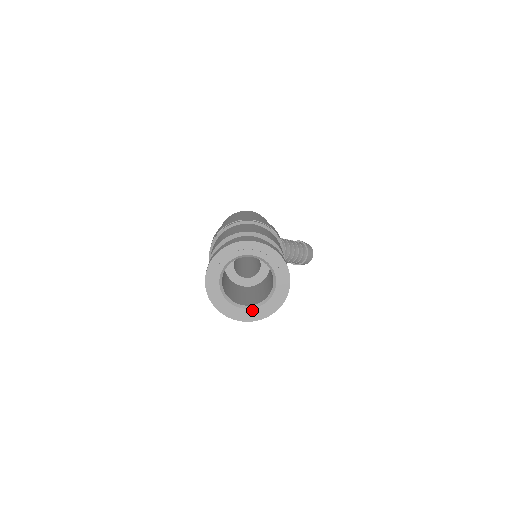
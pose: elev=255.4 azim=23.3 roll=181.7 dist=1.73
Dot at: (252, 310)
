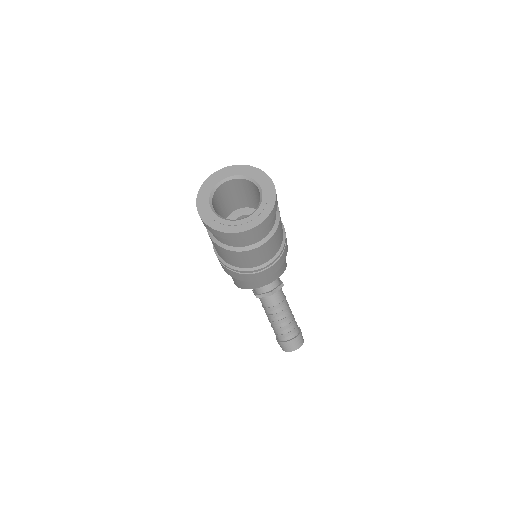
Dot at: (219, 219)
